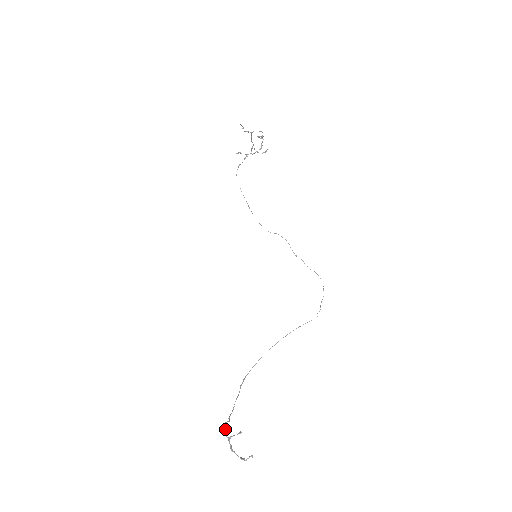
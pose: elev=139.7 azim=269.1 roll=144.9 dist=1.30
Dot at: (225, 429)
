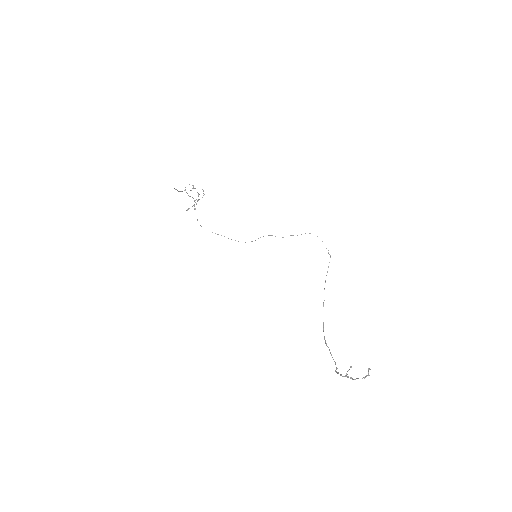
Dot at: (338, 373)
